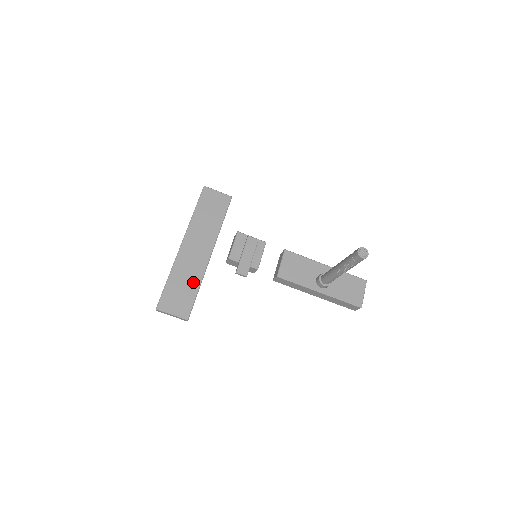
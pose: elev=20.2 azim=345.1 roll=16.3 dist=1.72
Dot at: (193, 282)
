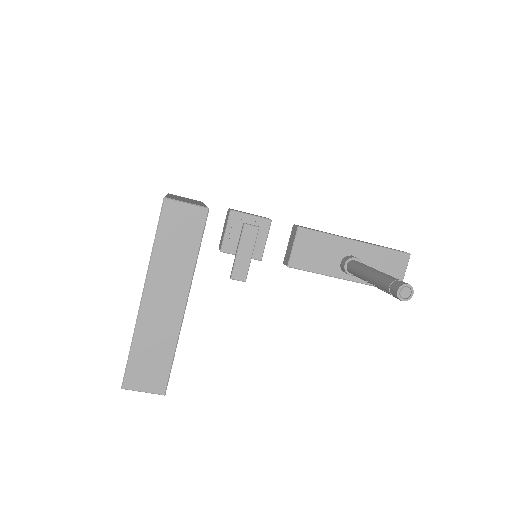
Dot at: (165, 347)
